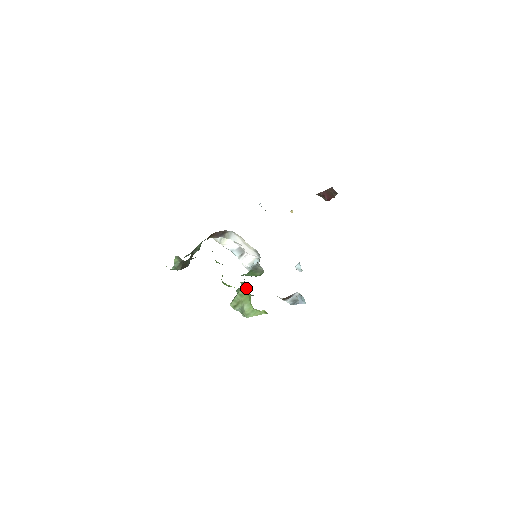
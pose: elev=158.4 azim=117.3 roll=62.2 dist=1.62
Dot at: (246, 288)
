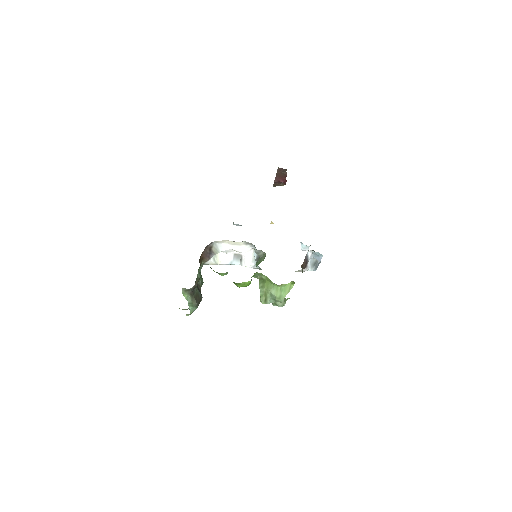
Dot at: (261, 277)
